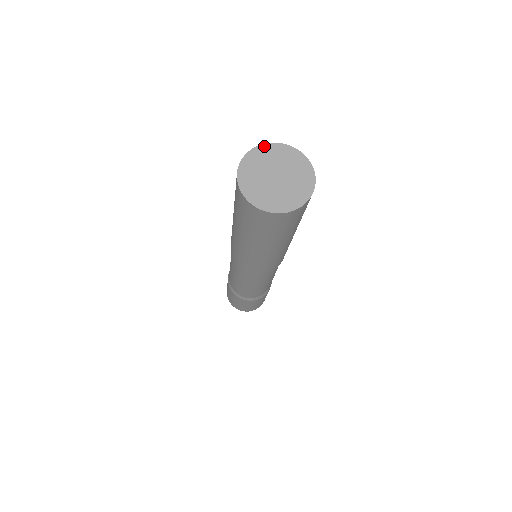
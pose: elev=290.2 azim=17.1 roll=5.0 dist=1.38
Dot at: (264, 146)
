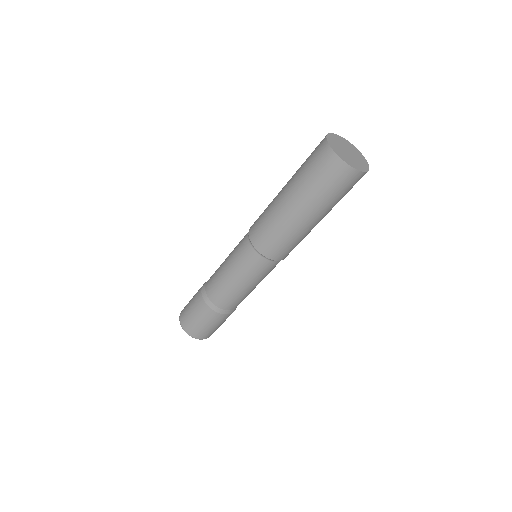
Dot at: (335, 135)
